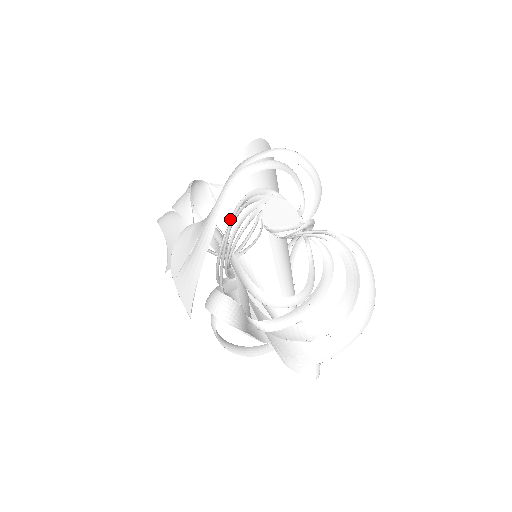
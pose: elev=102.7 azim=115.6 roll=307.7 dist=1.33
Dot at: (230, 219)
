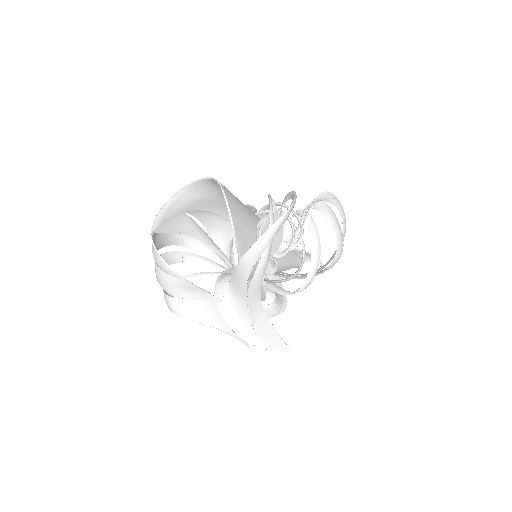
Dot at: (262, 287)
